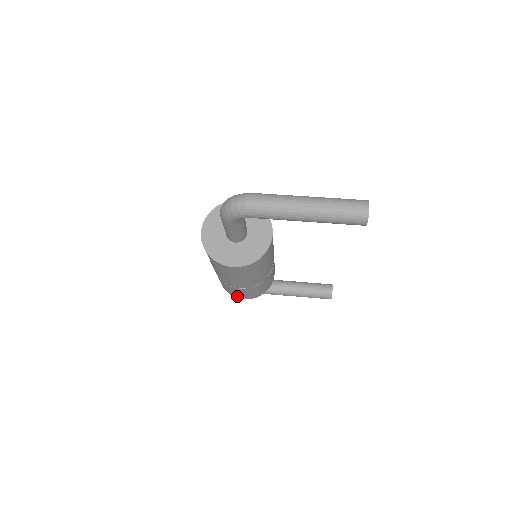
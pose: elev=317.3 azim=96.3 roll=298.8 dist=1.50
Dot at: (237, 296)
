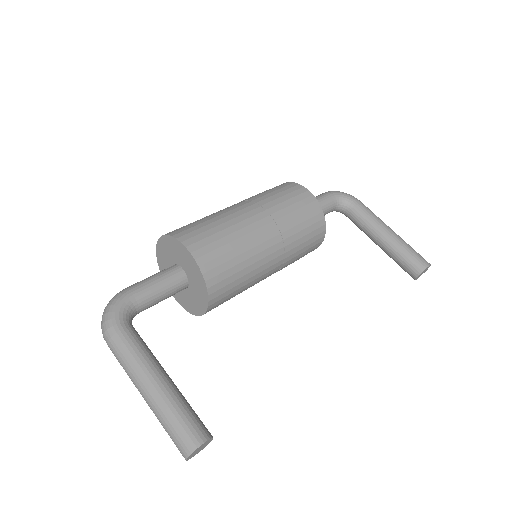
Dot at: occluded
